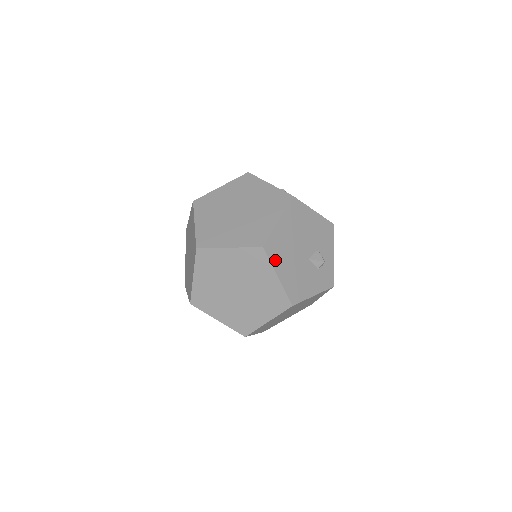
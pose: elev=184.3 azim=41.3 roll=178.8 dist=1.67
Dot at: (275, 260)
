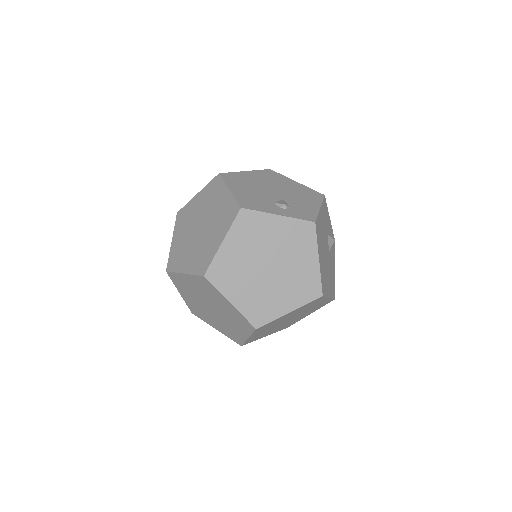
Dot at: (326, 290)
